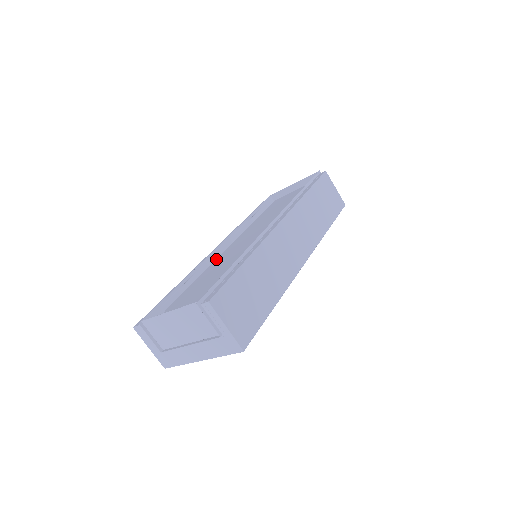
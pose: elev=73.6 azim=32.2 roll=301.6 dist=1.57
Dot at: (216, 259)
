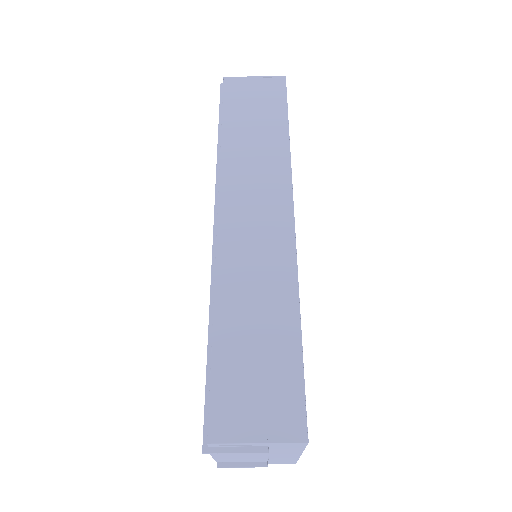
Dot at: occluded
